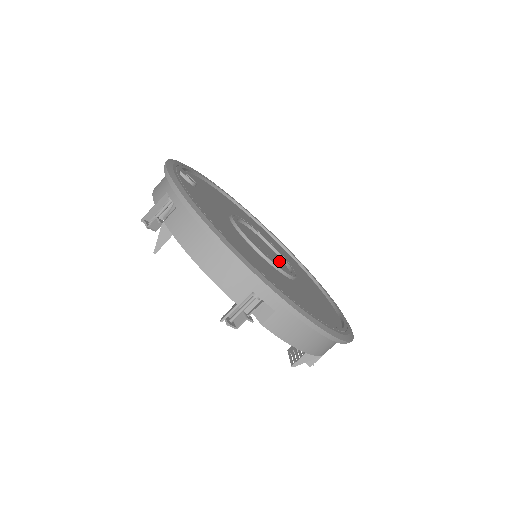
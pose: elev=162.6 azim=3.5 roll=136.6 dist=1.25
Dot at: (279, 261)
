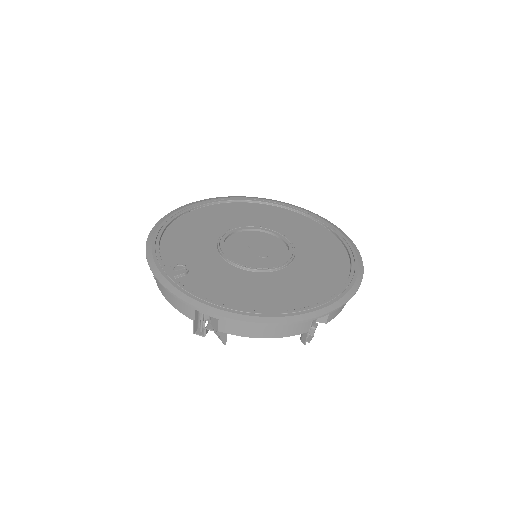
Dot at: (270, 242)
